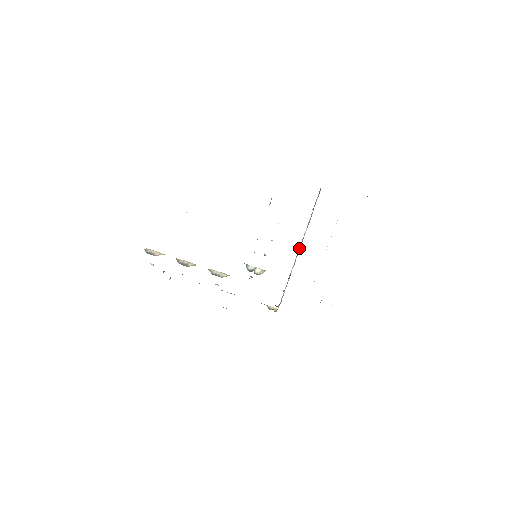
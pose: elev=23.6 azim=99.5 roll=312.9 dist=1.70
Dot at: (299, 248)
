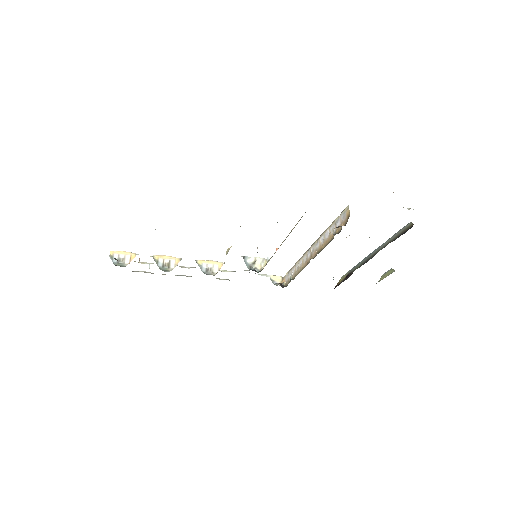
Dot at: (311, 249)
